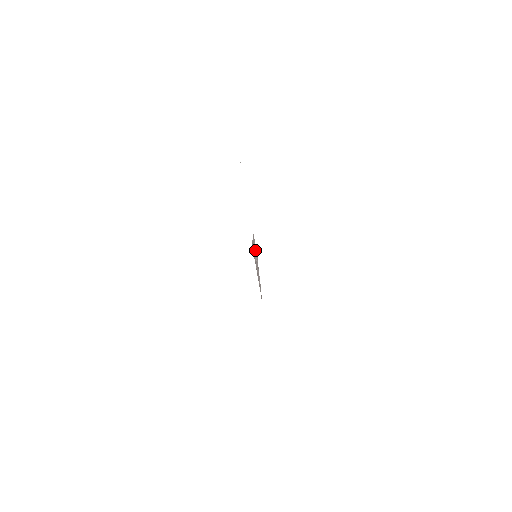
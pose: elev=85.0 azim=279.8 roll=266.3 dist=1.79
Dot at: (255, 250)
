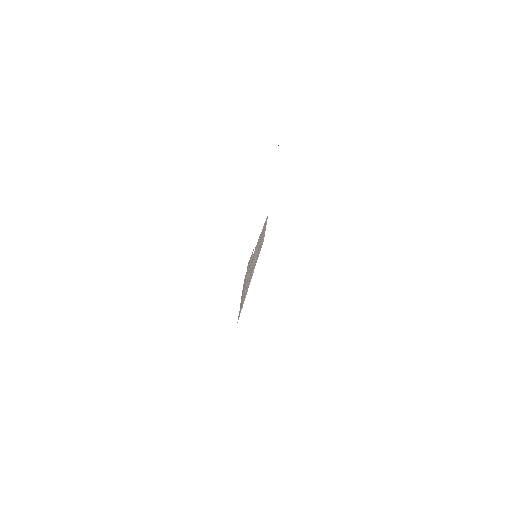
Dot at: (259, 244)
